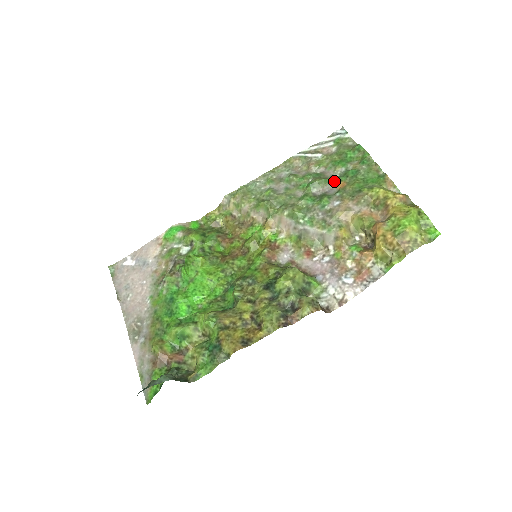
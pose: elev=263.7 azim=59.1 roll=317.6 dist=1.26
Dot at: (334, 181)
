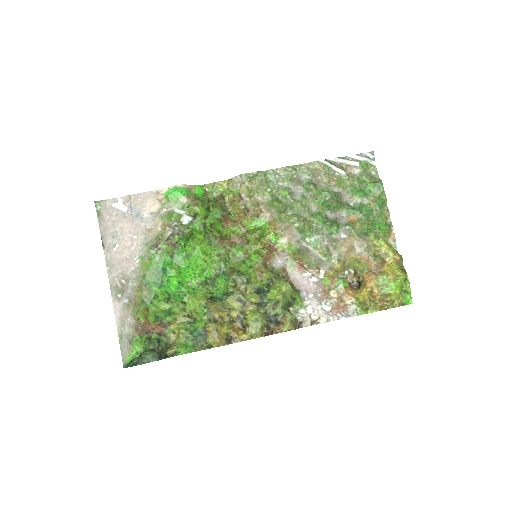
Dot at: (348, 211)
